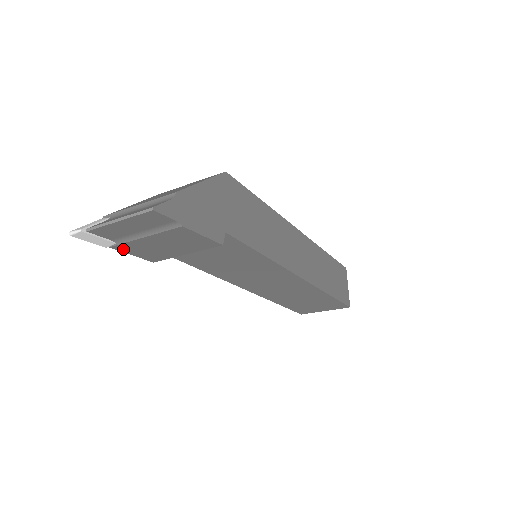
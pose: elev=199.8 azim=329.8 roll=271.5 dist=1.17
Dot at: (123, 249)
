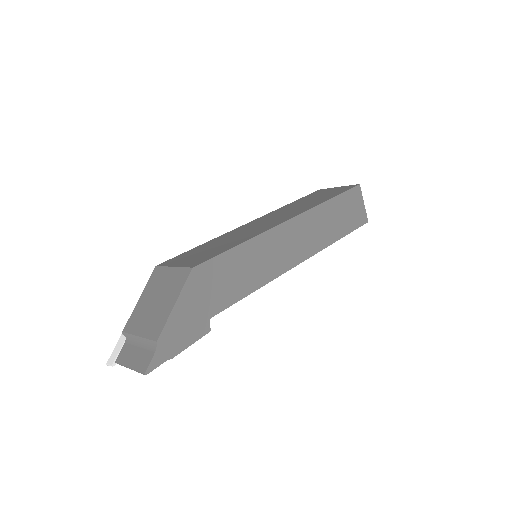
Dot at: occluded
